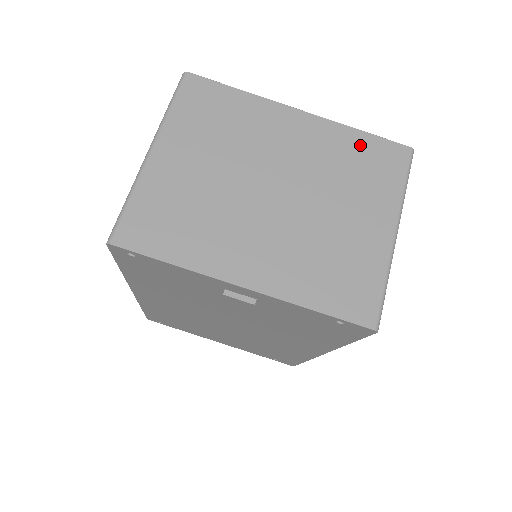
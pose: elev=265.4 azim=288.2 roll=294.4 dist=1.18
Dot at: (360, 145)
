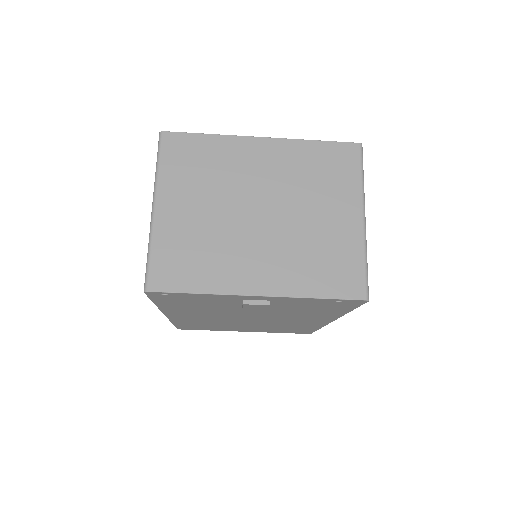
Dot at: (318, 153)
